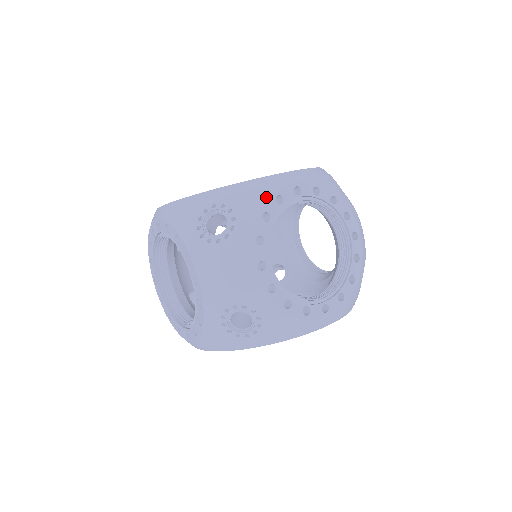
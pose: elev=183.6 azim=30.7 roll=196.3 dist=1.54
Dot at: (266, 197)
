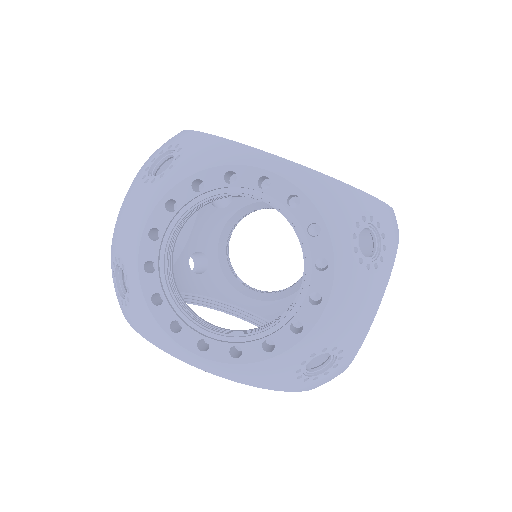
Dot at: (215, 163)
